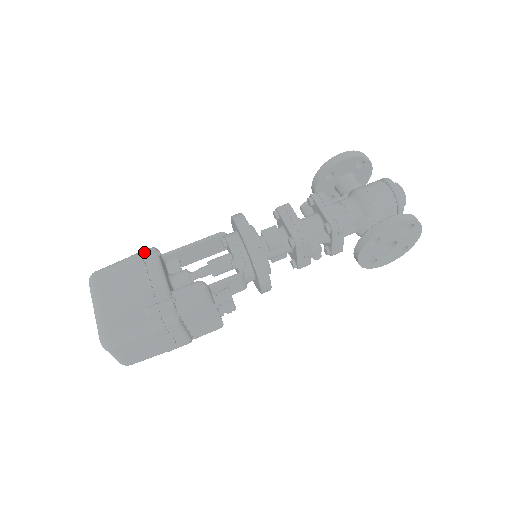
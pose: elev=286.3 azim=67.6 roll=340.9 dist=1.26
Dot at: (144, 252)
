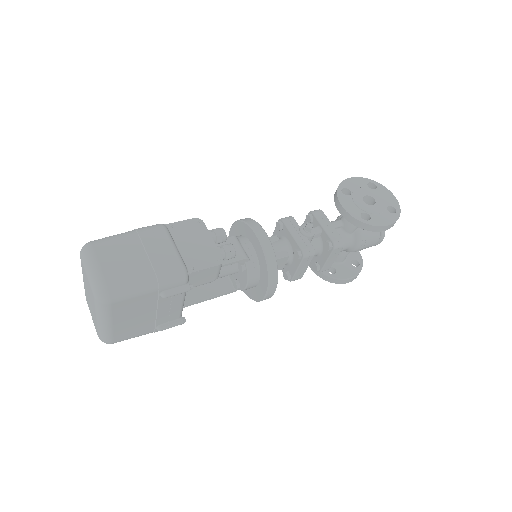
Dot at: occluded
